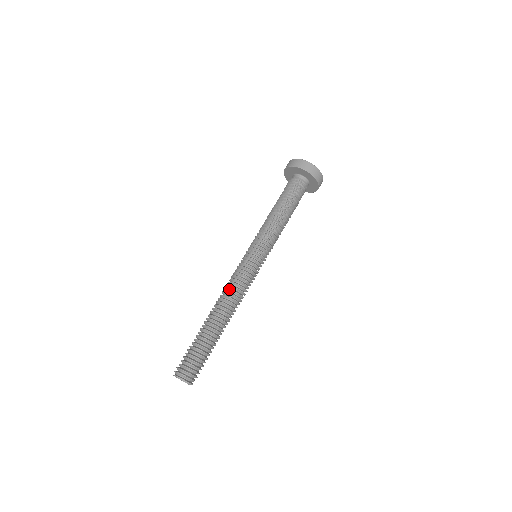
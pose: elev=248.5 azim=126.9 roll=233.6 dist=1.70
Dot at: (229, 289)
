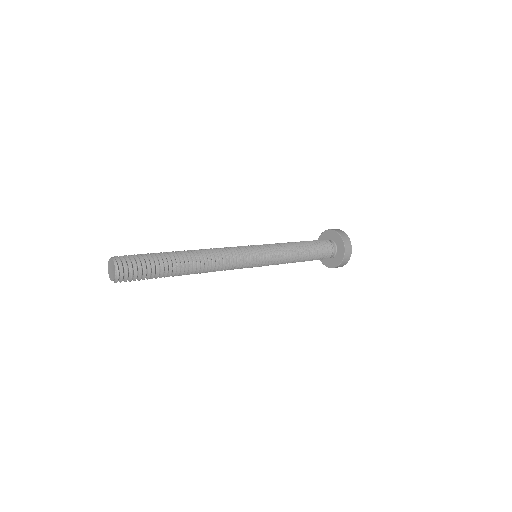
Dot at: (215, 248)
